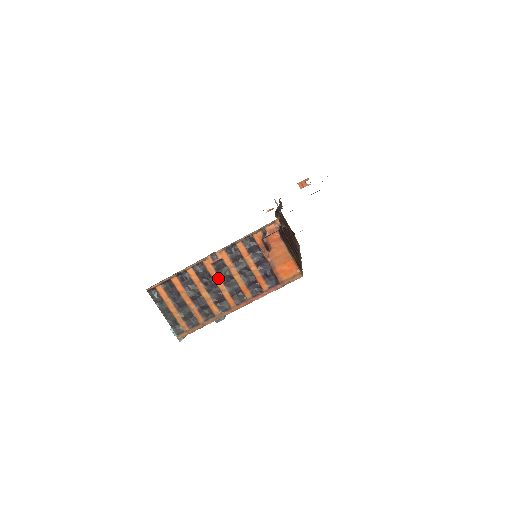
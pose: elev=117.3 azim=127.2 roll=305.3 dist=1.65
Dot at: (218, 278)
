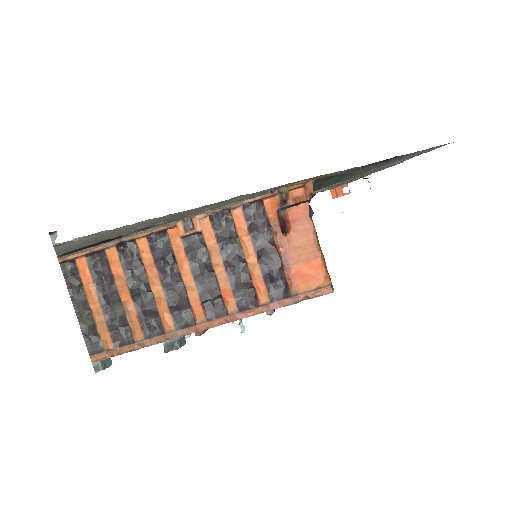
Dot at: (186, 265)
